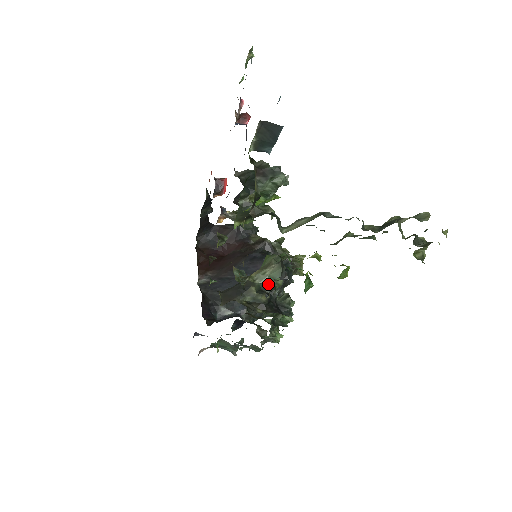
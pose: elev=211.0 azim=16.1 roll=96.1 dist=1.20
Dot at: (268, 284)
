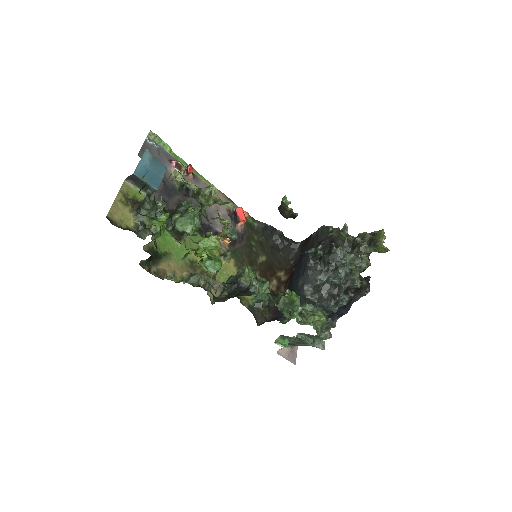
Dot at: (238, 275)
